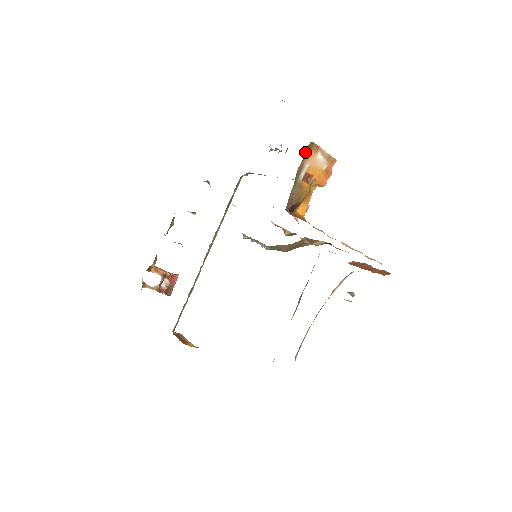
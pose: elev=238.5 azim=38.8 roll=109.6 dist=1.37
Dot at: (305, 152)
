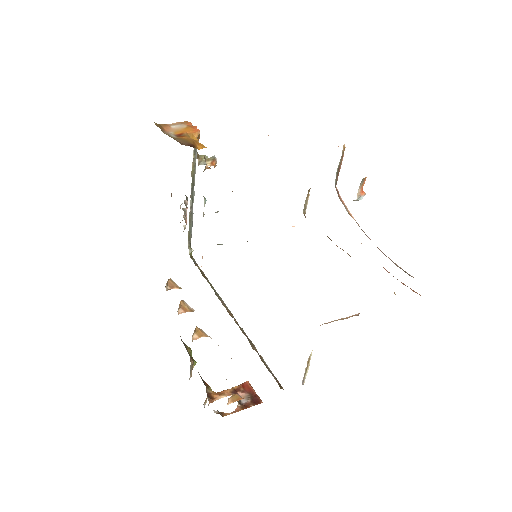
Dot at: occluded
